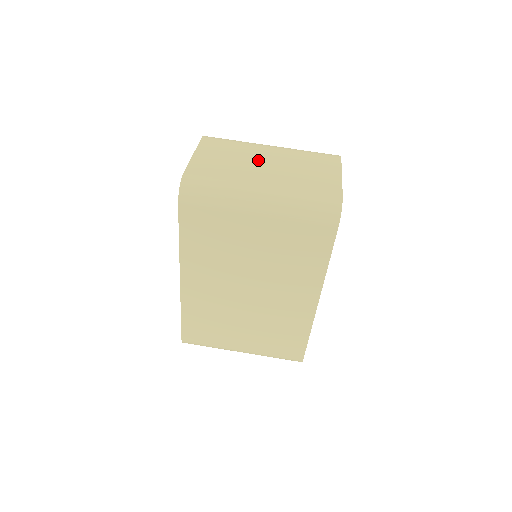
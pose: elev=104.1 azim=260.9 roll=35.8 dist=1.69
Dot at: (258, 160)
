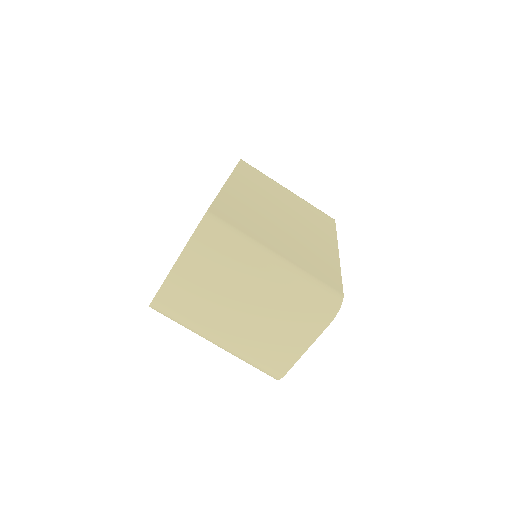
Dot at: (235, 301)
